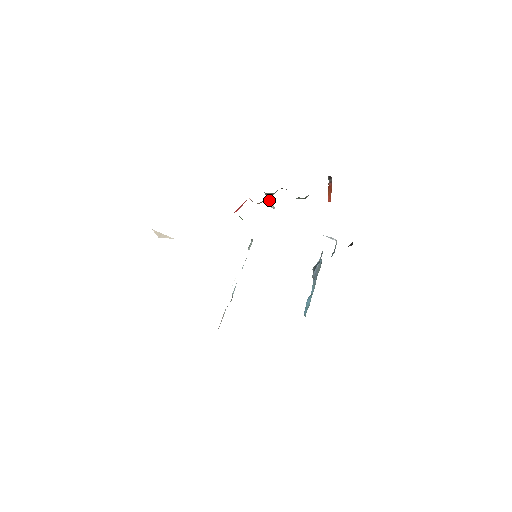
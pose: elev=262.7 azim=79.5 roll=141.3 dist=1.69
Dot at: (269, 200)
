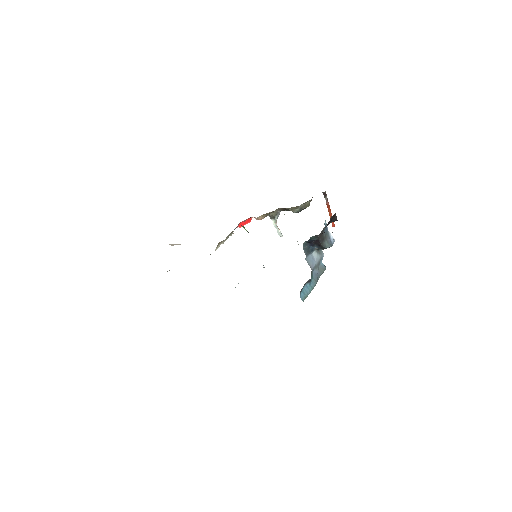
Dot at: (275, 225)
